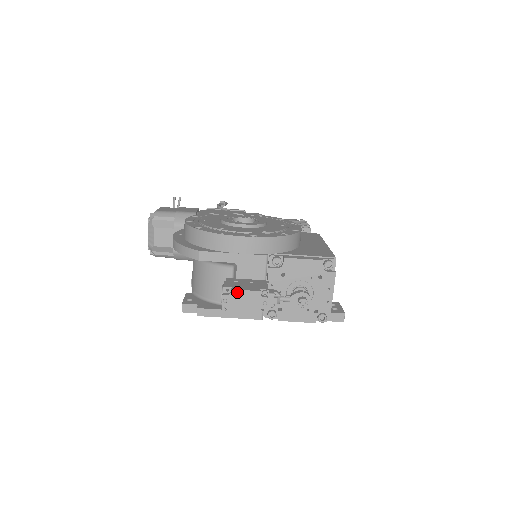
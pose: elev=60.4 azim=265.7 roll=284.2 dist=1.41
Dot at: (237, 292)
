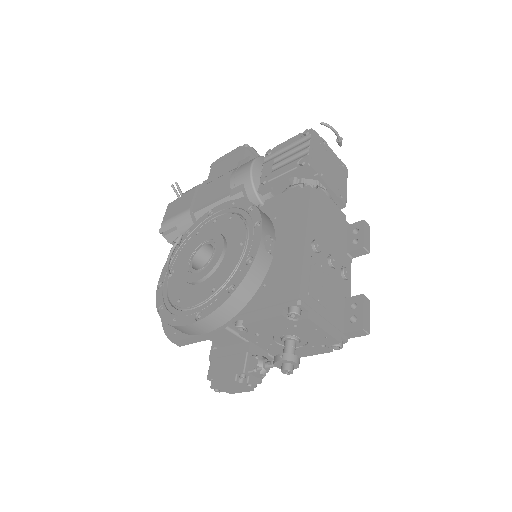
Dot at: (218, 385)
